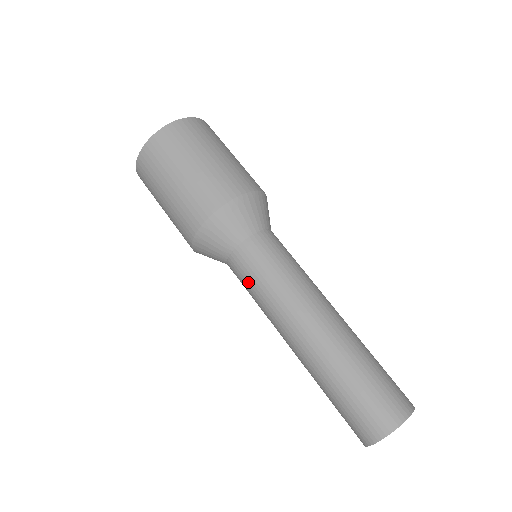
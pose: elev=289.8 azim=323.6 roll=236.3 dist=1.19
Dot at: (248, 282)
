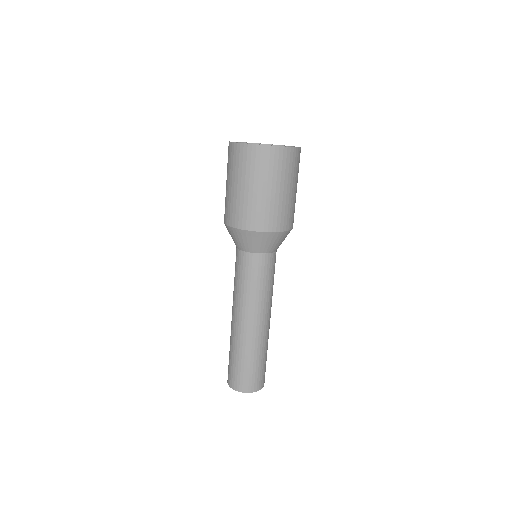
Dot at: (235, 269)
